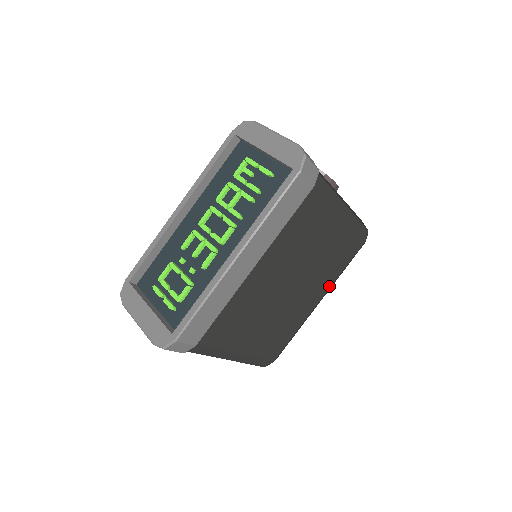
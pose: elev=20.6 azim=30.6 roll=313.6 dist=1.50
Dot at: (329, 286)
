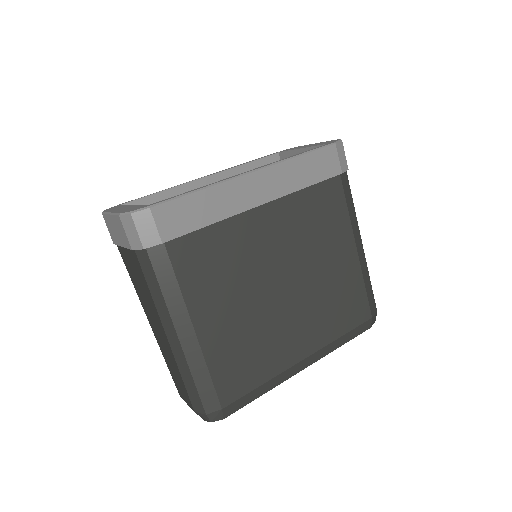
Dot at: (322, 344)
